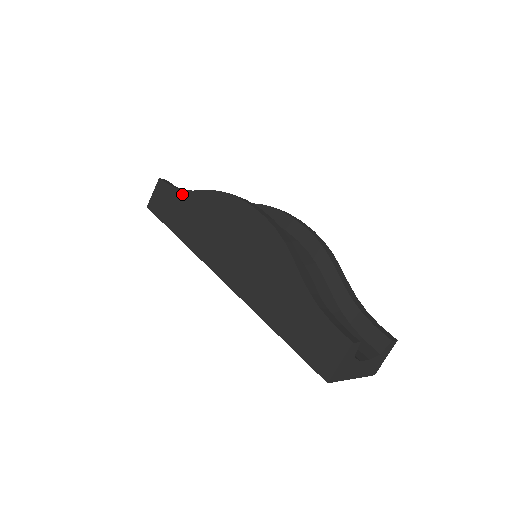
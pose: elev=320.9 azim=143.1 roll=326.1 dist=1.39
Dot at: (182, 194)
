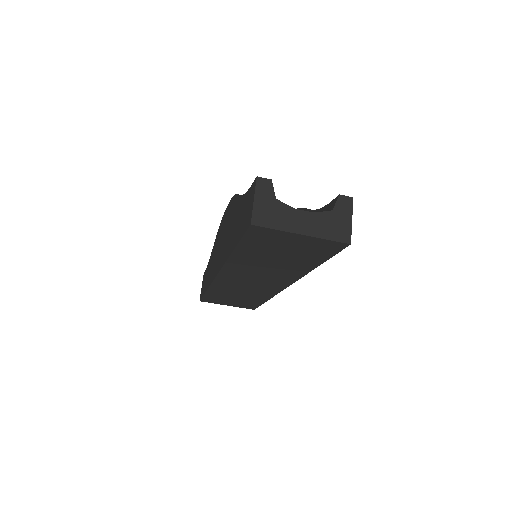
Dot at: (209, 262)
